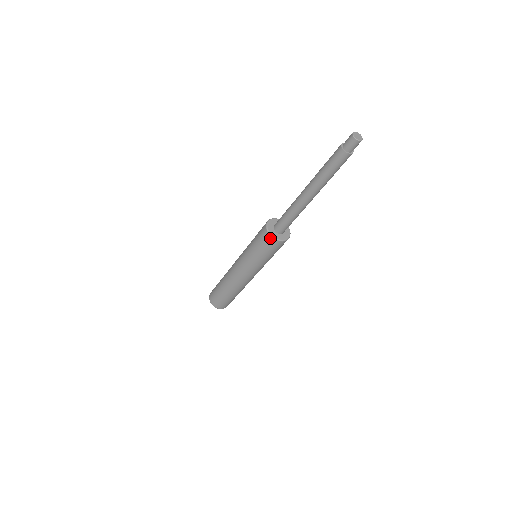
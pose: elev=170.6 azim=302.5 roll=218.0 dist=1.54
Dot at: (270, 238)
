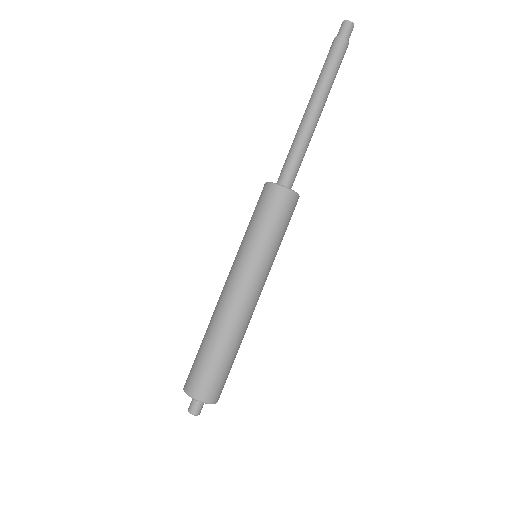
Dot at: (273, 188)
